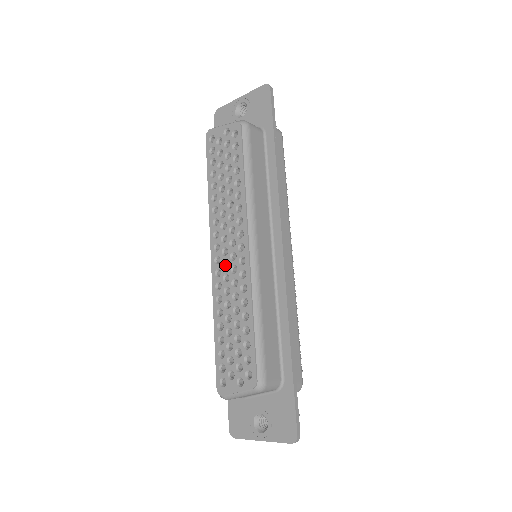
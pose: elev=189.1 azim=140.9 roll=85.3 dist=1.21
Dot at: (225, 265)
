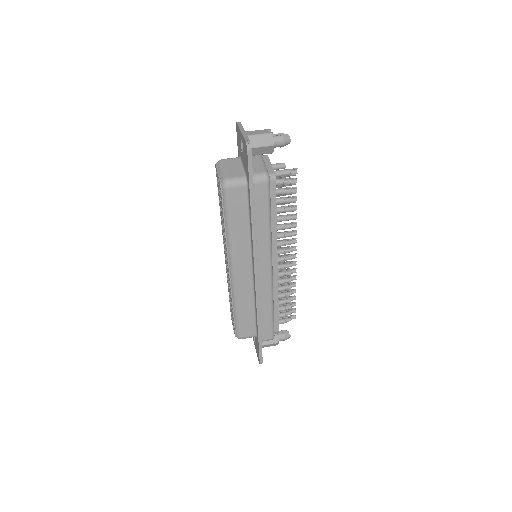
Dot at: occluded
